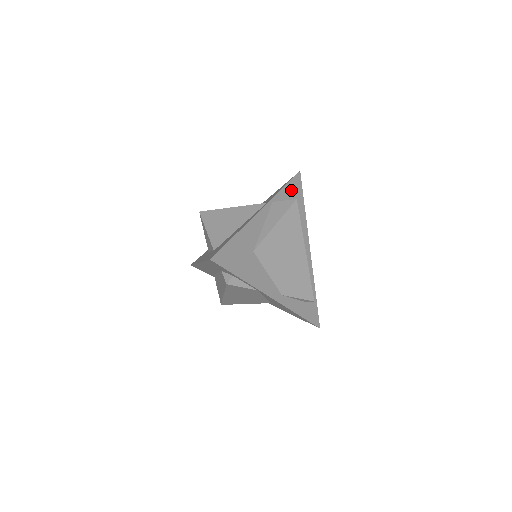
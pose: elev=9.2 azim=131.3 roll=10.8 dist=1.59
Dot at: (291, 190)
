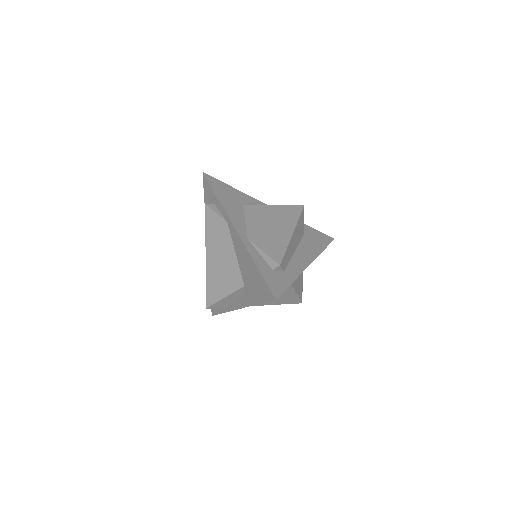
Dot at: (315, 233)
